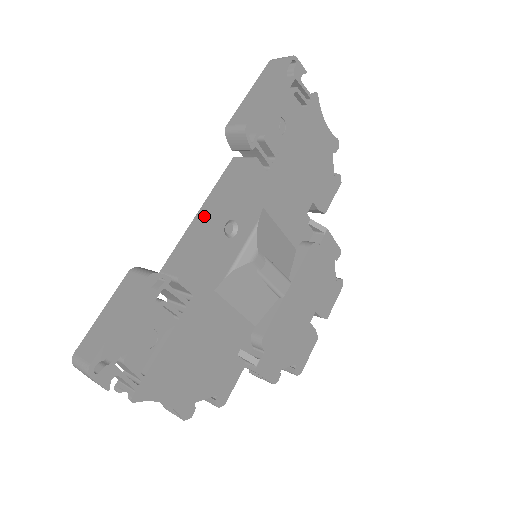
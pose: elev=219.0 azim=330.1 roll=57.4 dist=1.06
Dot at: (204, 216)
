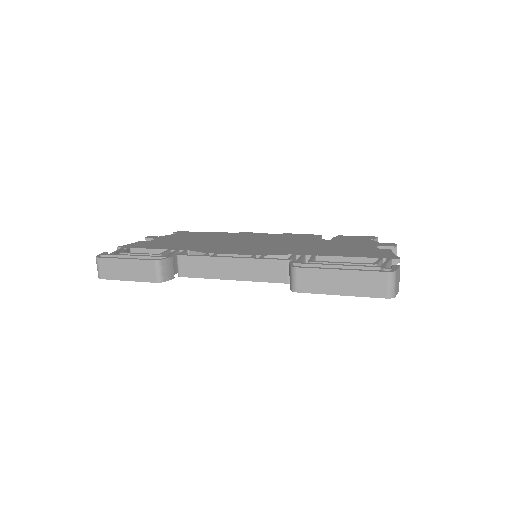
Dot at: (228, 267)
